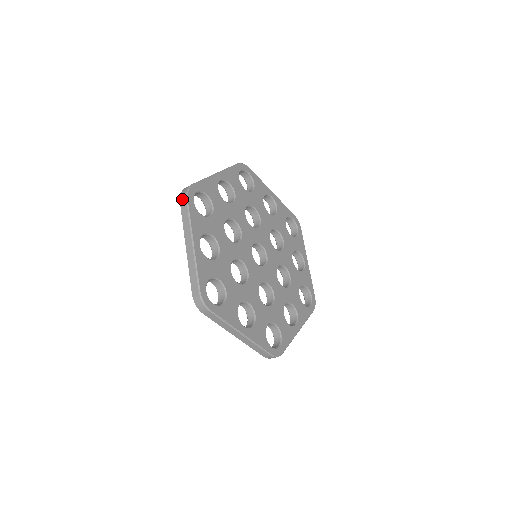
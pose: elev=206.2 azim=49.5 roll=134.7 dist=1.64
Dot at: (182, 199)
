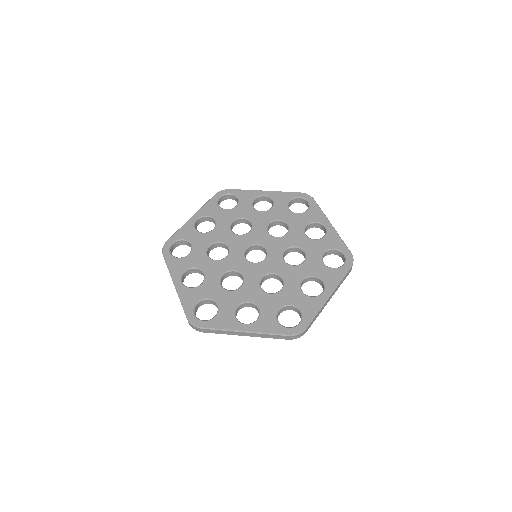
Dot at: occluded
